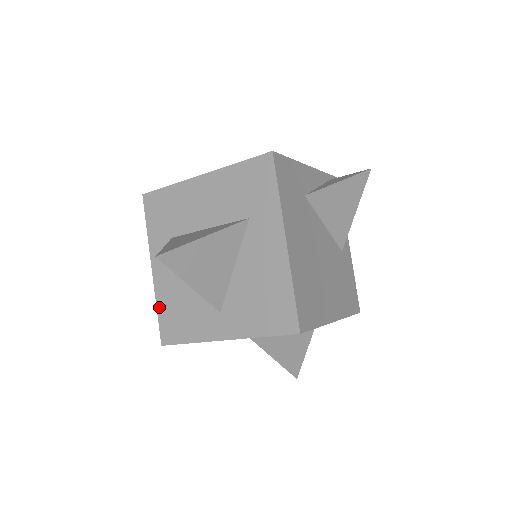
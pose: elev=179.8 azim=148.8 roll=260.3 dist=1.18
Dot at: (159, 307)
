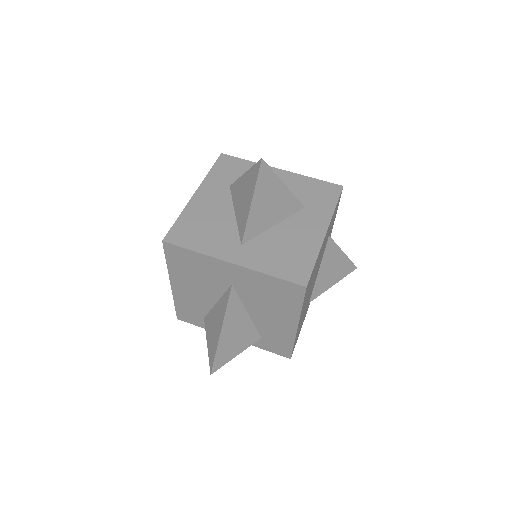
Dot at: (182, 217)
